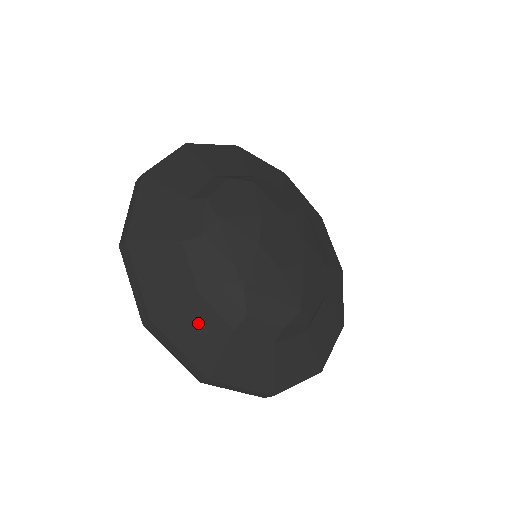
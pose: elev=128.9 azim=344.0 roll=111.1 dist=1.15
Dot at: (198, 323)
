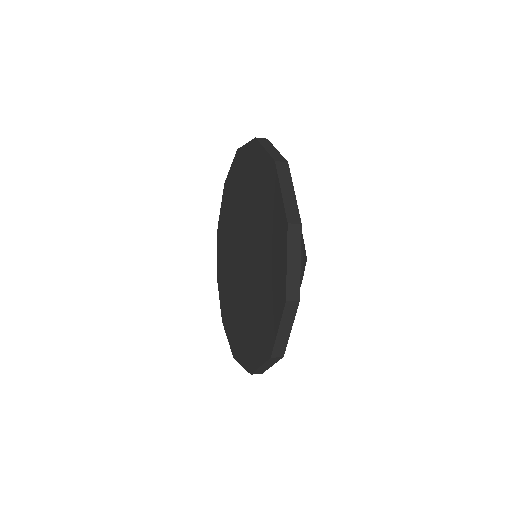
Dot at: occluded
